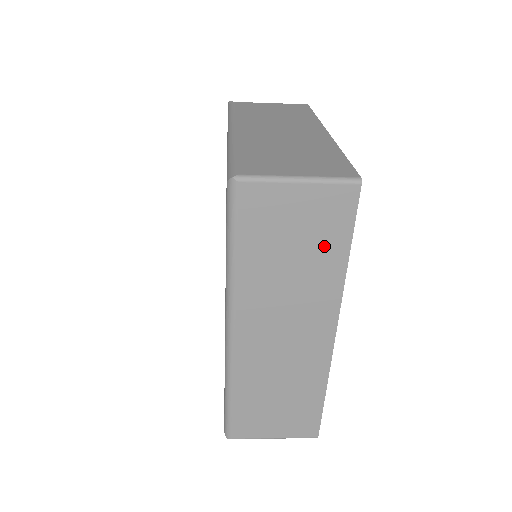
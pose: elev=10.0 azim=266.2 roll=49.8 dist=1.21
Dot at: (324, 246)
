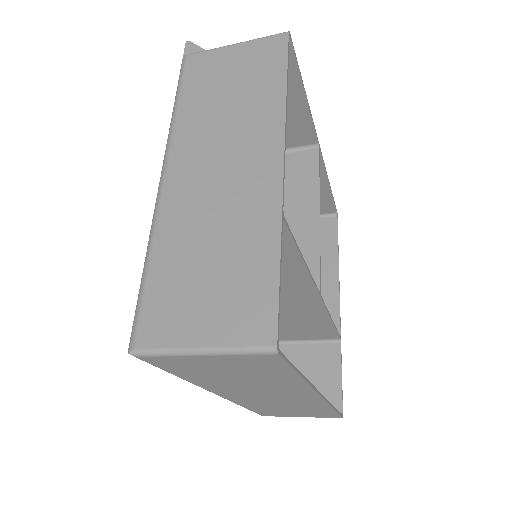
Dot at: (267, 374)
